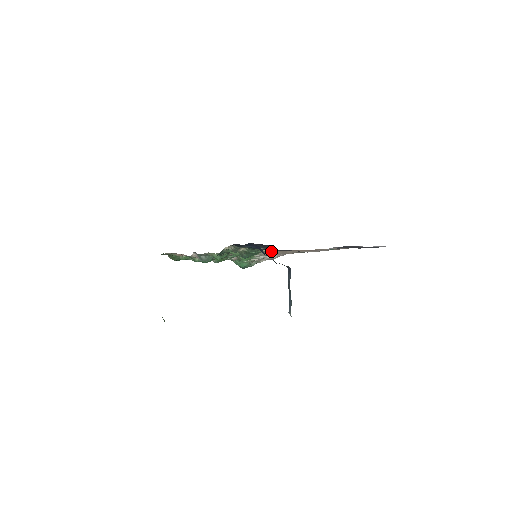
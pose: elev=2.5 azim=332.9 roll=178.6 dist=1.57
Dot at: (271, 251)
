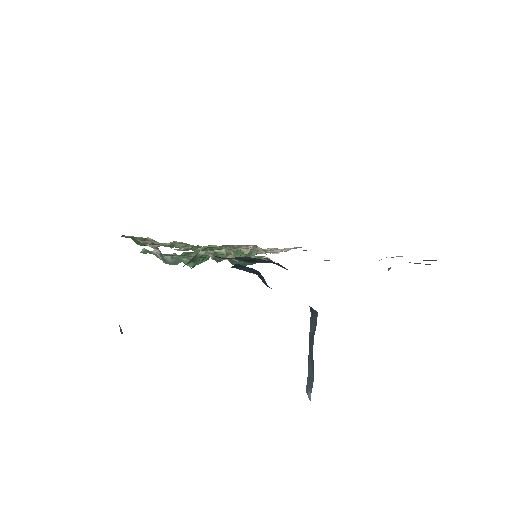
Dot at: occluded
